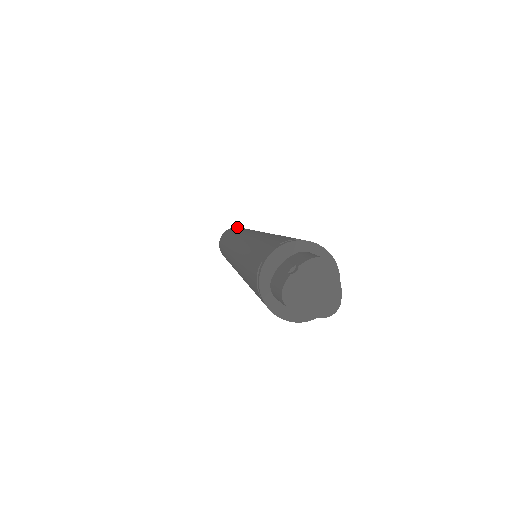
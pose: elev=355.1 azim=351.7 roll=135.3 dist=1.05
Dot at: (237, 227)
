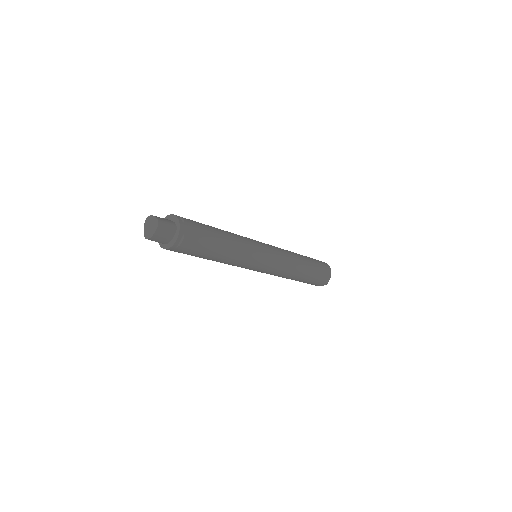
Dot at: occluded
